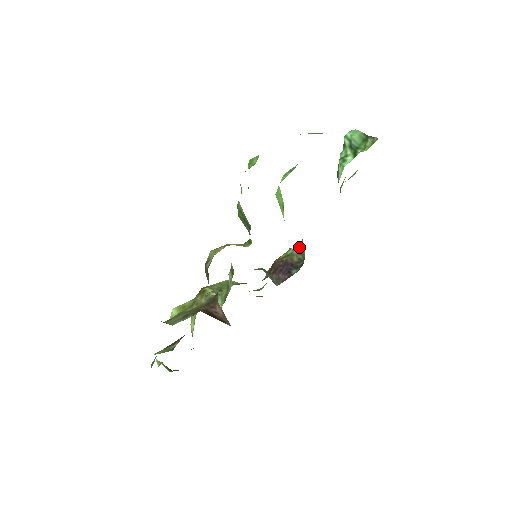
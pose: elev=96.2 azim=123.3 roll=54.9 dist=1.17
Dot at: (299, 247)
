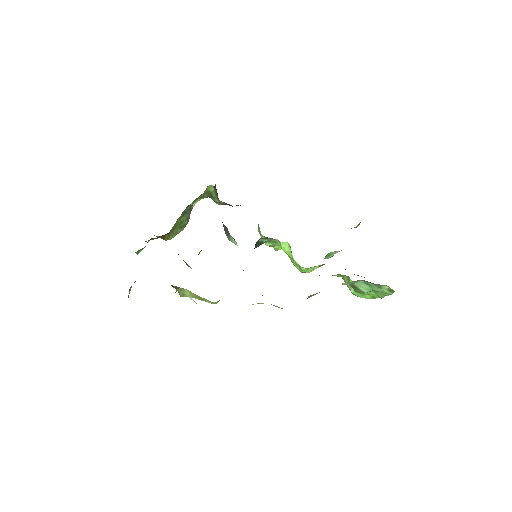
Dot at: occluded
